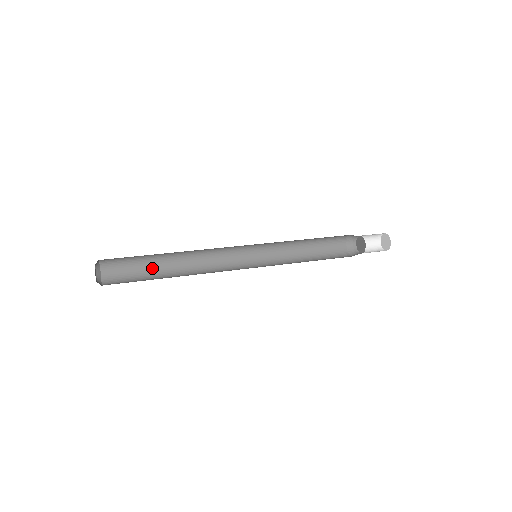
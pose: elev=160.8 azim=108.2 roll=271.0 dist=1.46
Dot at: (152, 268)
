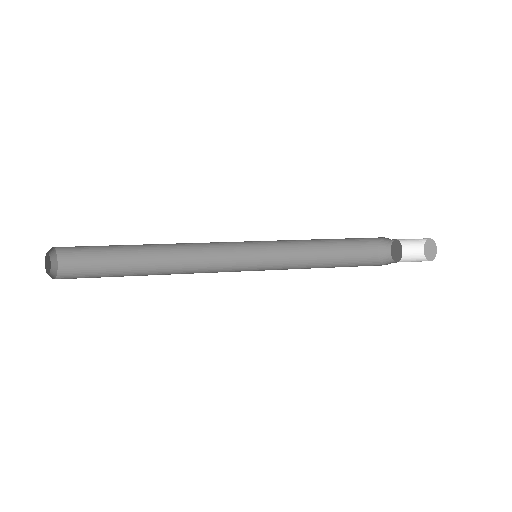
Dot at: (122, 275)
